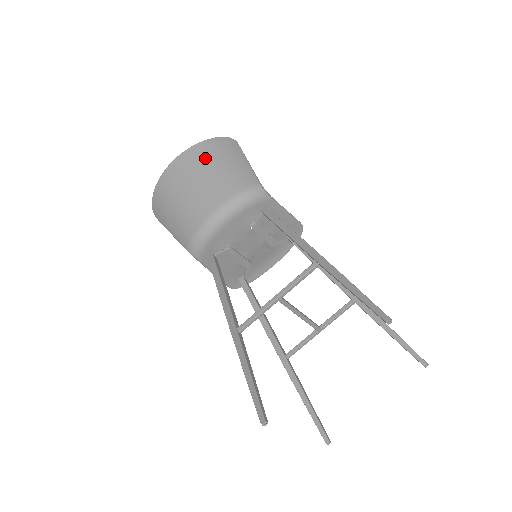
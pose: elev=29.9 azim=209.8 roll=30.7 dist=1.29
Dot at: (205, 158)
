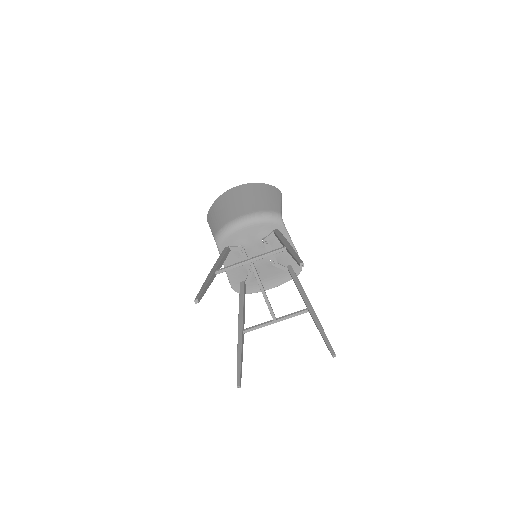
Dot at: (255, 190)
